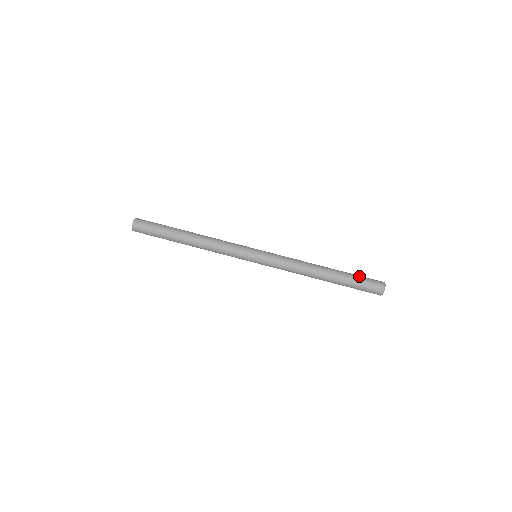
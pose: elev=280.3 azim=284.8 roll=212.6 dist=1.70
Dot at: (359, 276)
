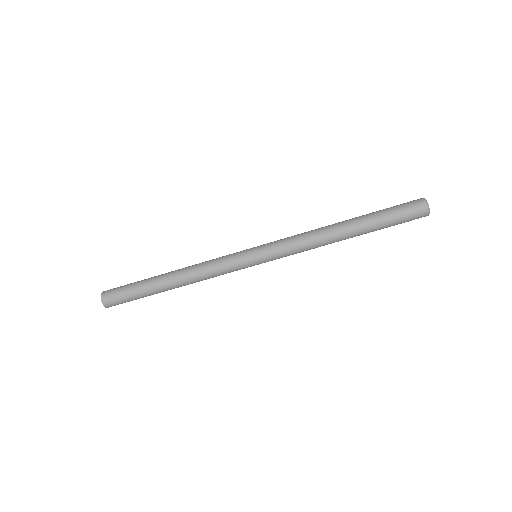
Dot at: (390, 211)
